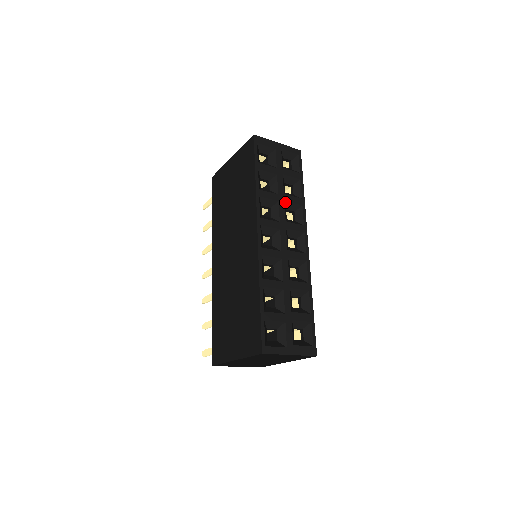
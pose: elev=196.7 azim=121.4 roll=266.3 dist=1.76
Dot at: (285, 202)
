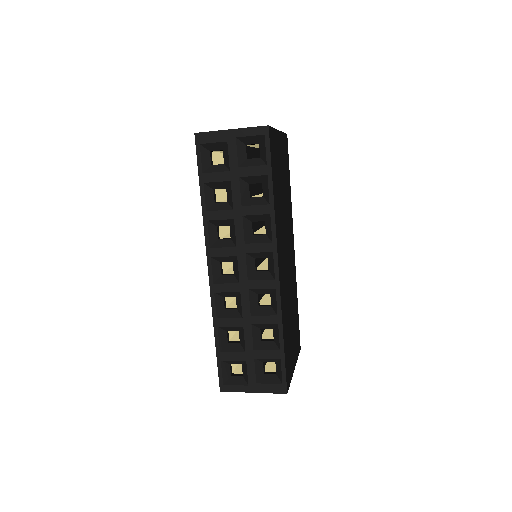
Dot at: (245, 216)
